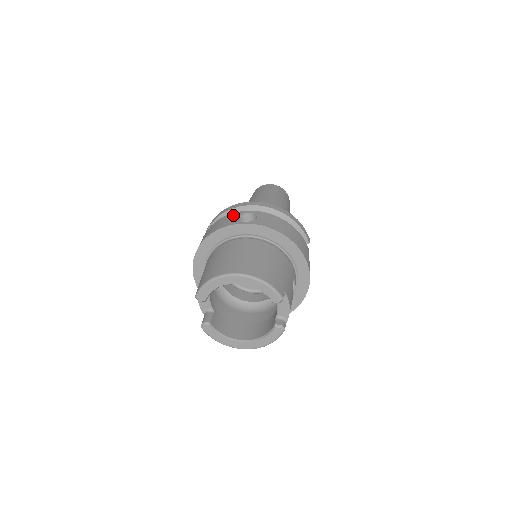
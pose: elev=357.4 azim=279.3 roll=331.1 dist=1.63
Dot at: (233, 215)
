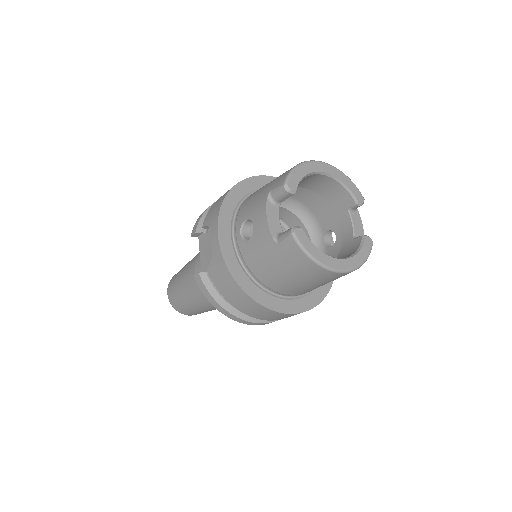
Dot at: occluded
